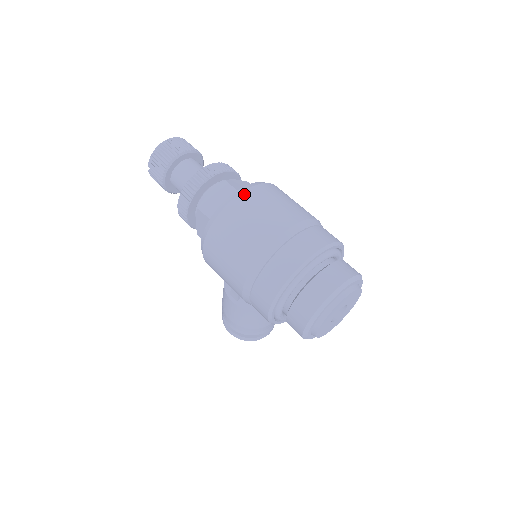
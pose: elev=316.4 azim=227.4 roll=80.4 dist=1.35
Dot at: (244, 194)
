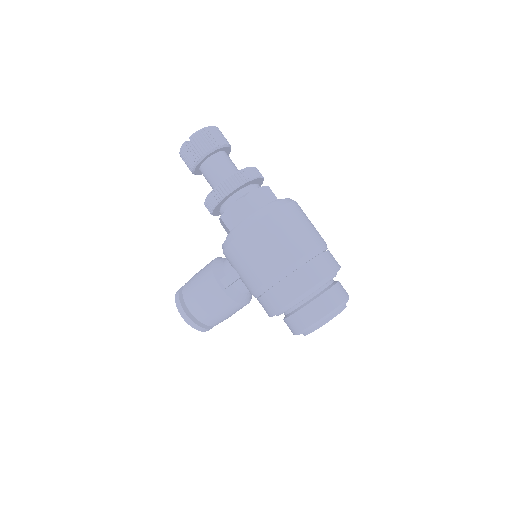
Dot at: (293, 204)
